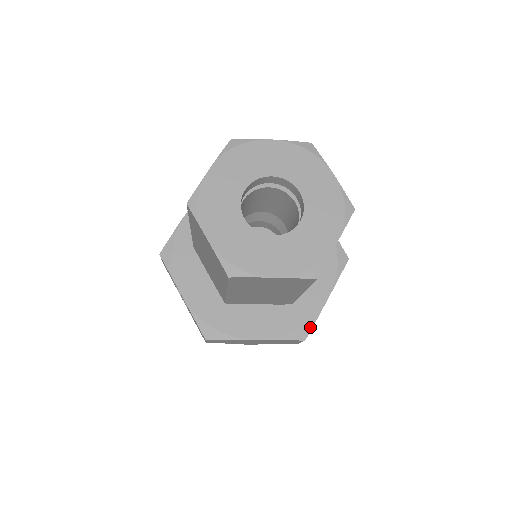
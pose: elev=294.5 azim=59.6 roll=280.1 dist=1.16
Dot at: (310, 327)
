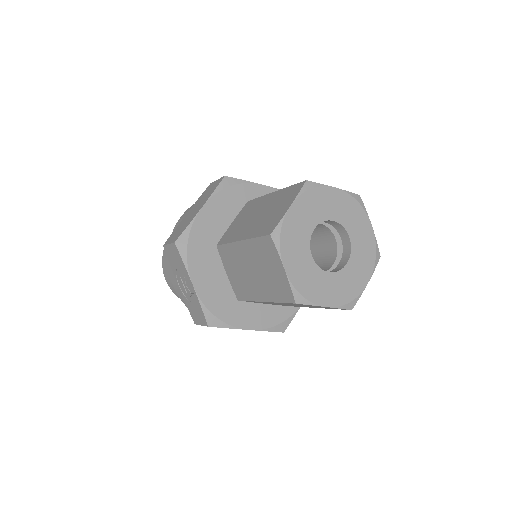
Dot at: (289, 322)
